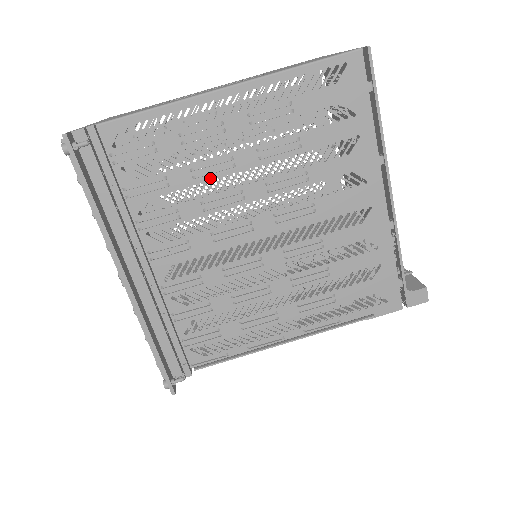
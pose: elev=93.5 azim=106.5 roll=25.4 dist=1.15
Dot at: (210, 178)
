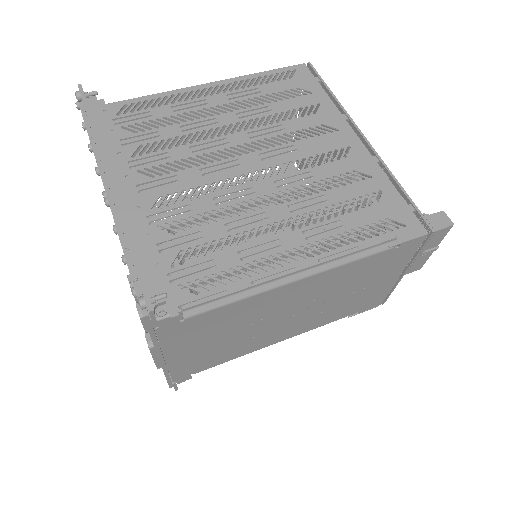
Dot at: occluded
